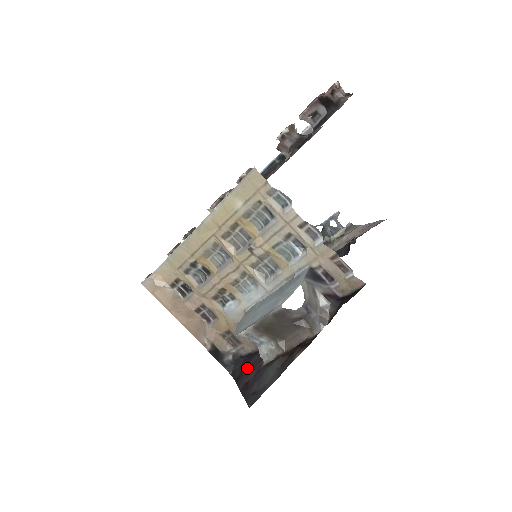
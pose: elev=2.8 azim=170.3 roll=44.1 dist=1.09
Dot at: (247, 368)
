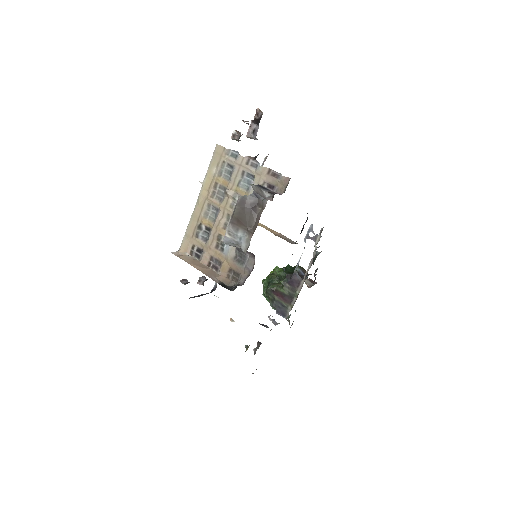
Dot at: occluded
